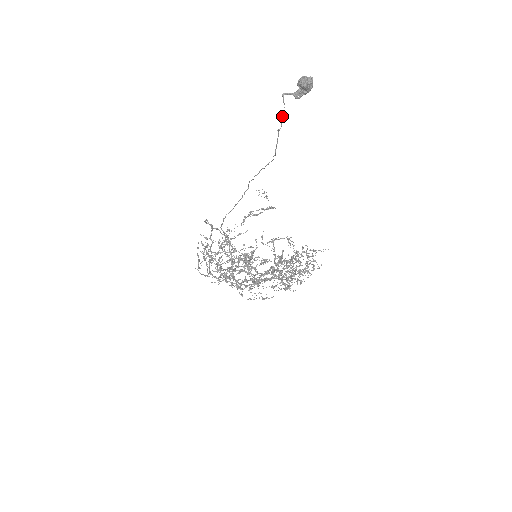
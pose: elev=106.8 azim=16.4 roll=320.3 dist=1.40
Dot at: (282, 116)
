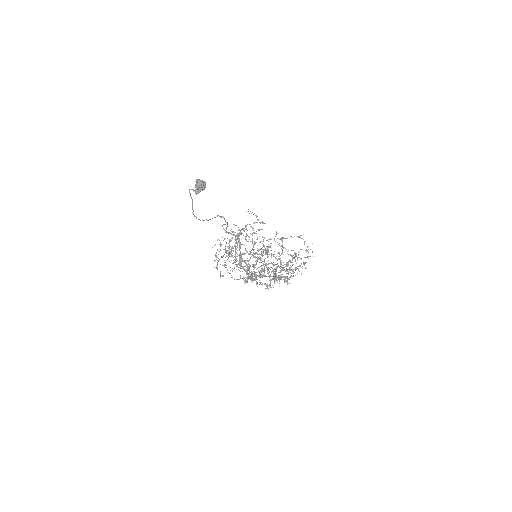
Dot at: (192, 203)
